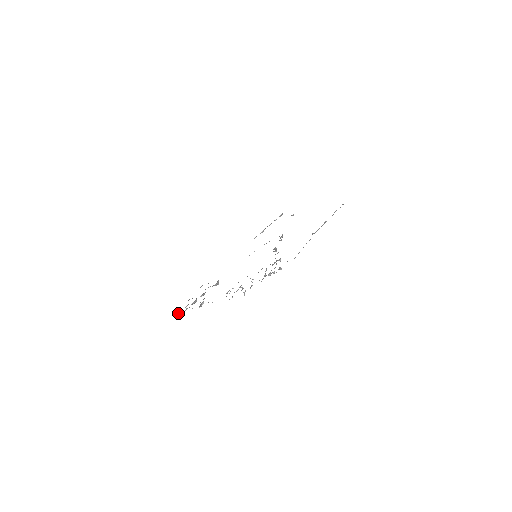
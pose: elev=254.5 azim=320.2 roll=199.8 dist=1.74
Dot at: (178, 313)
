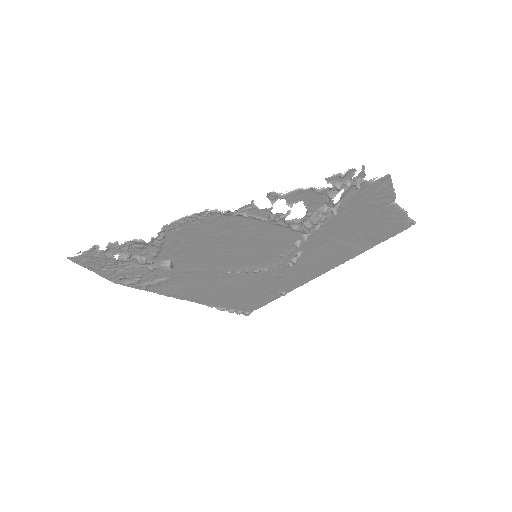
Dot at: (94, 245)
